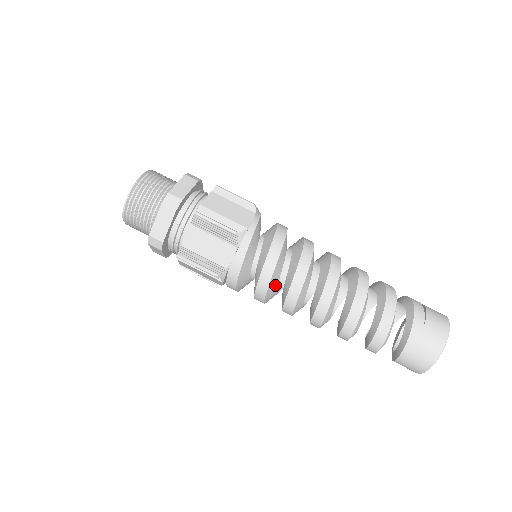
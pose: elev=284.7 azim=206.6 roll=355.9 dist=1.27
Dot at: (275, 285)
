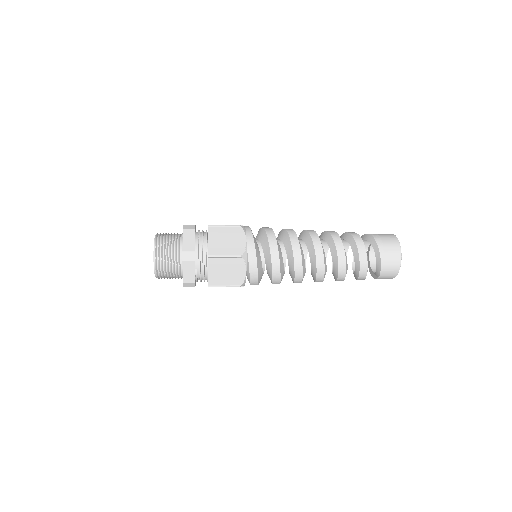
Dot at: (281, 253)
